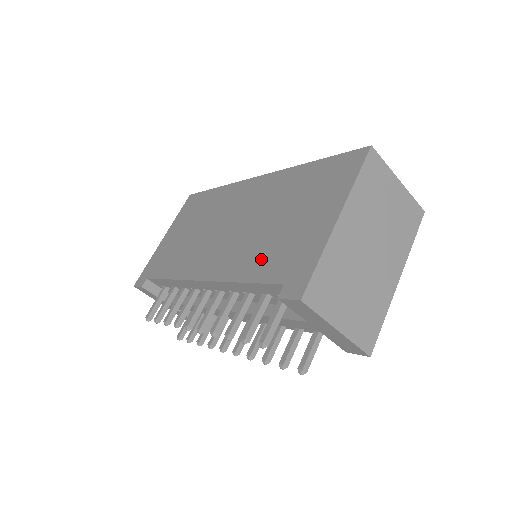
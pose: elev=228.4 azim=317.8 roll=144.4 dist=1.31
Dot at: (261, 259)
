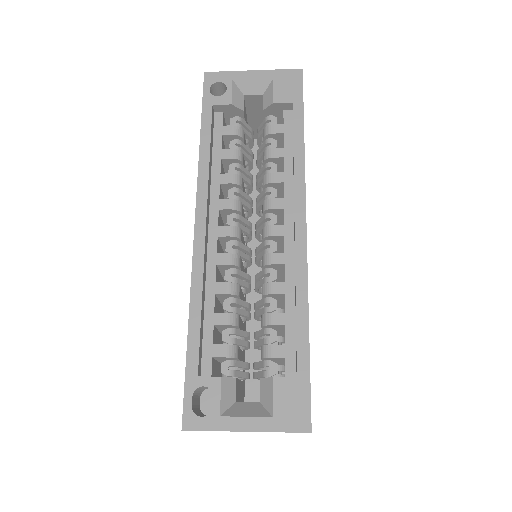
Dot at: occluded
